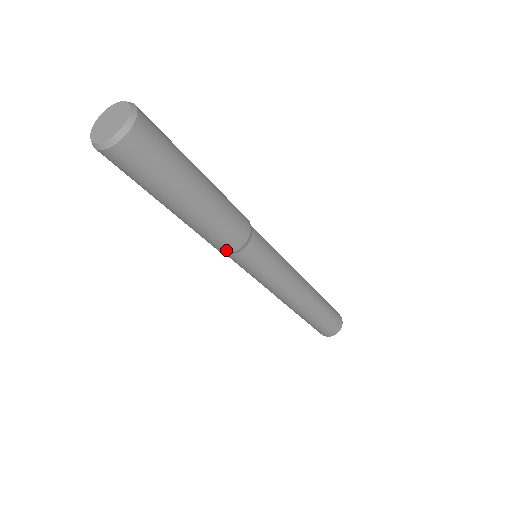
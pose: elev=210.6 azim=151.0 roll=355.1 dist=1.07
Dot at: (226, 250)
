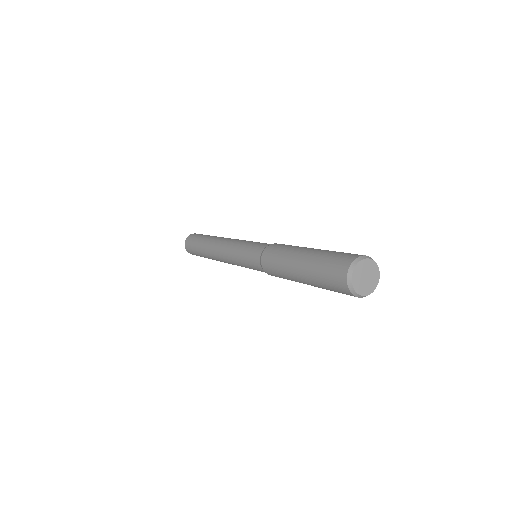
Dot at: occluded
